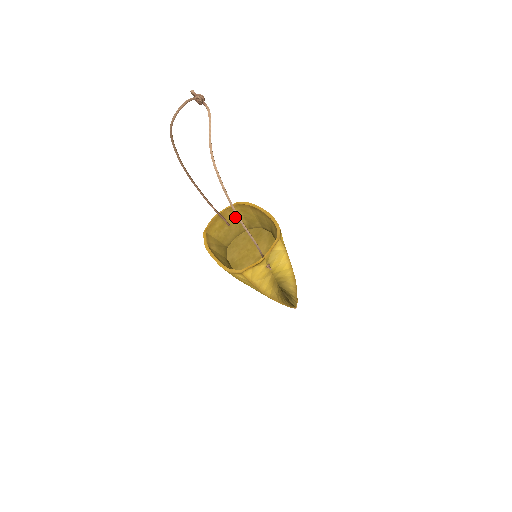
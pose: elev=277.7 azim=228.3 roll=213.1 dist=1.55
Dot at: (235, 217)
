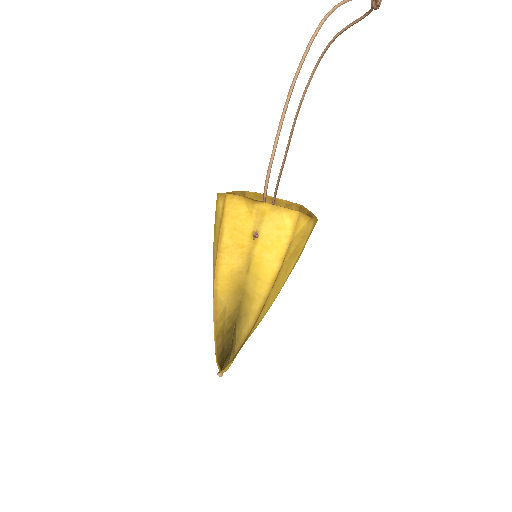
Dot at: occluded
